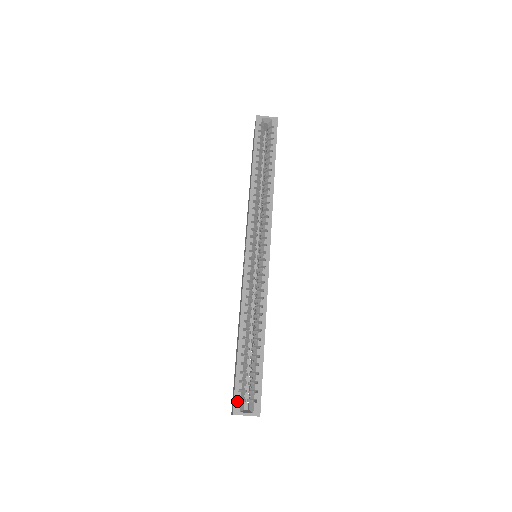
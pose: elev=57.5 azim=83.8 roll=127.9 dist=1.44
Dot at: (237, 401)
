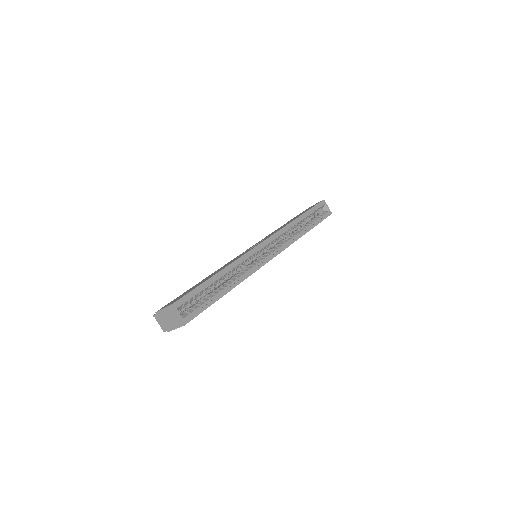
Dot at: (181, 301)
